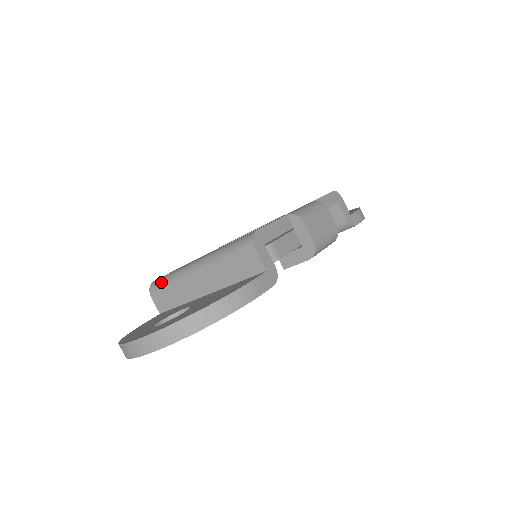
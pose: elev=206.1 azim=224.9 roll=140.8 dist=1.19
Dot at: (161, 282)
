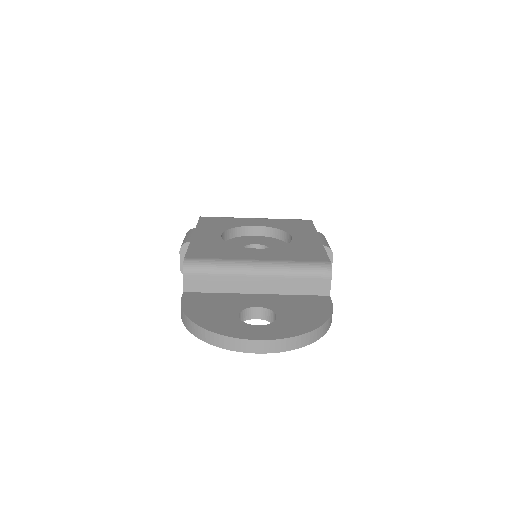
Dot at: (204, 265)
